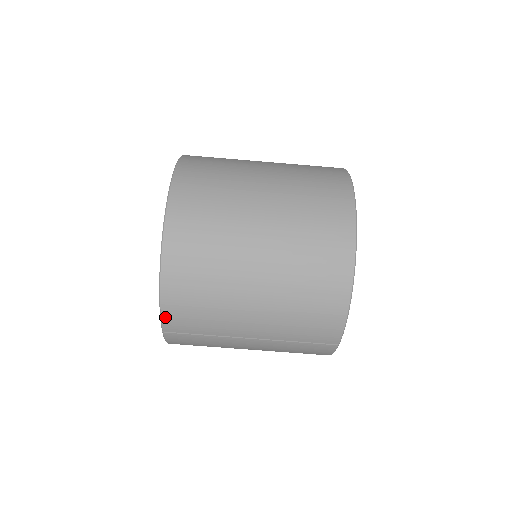
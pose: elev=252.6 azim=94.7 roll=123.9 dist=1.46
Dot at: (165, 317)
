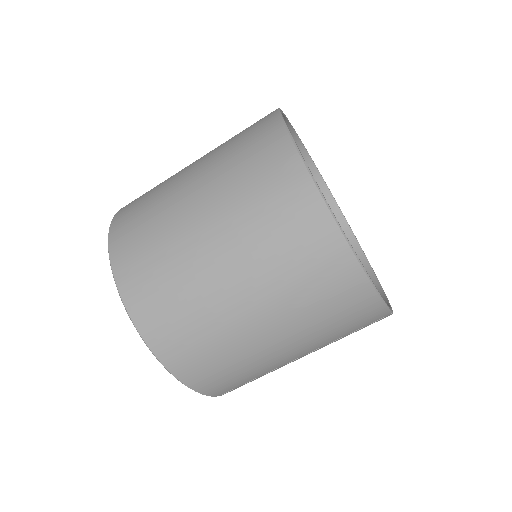
Dot at: (208, 393)
